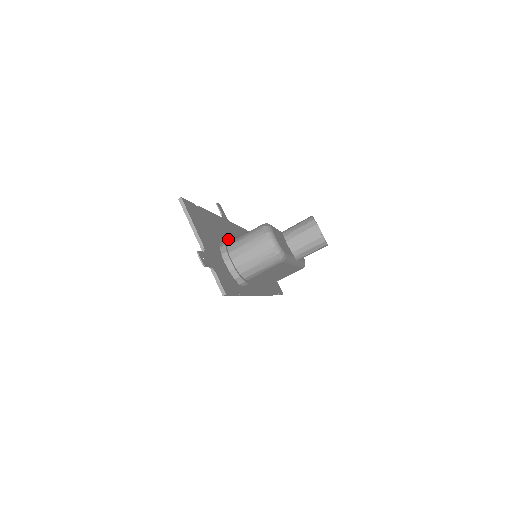
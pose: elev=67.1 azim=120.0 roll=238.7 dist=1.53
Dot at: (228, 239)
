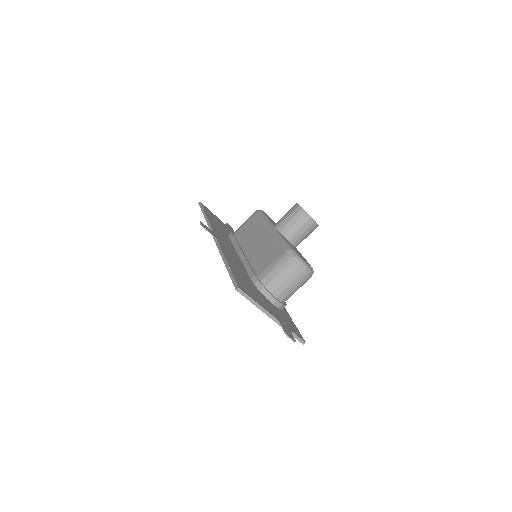
Dot at: (239, 263)
